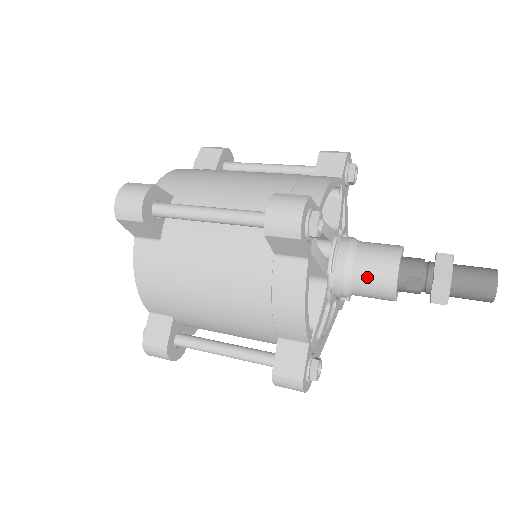
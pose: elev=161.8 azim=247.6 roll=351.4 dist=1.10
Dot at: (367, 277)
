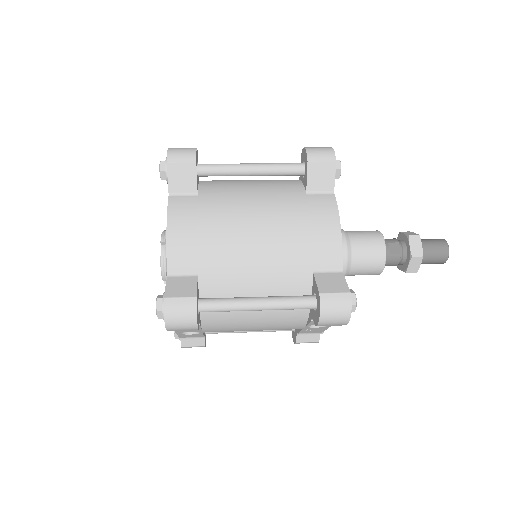
Dot at: (362, 241)
